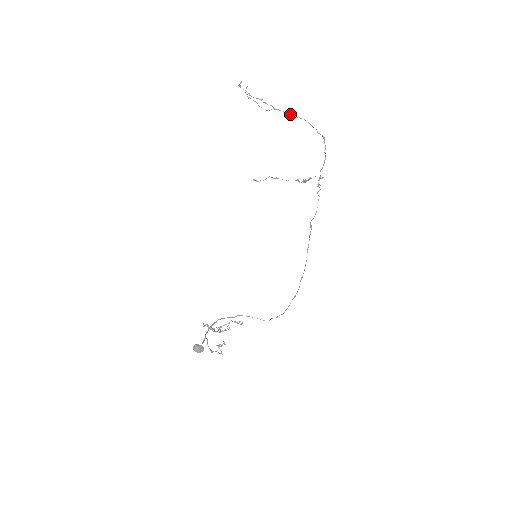
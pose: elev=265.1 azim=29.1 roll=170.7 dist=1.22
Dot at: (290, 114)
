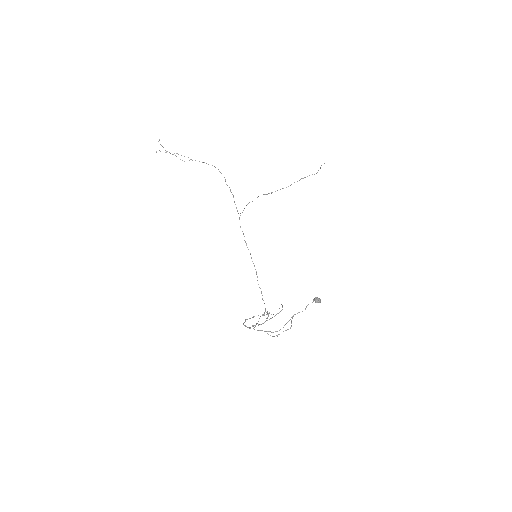
Dot at: (206, 163)
